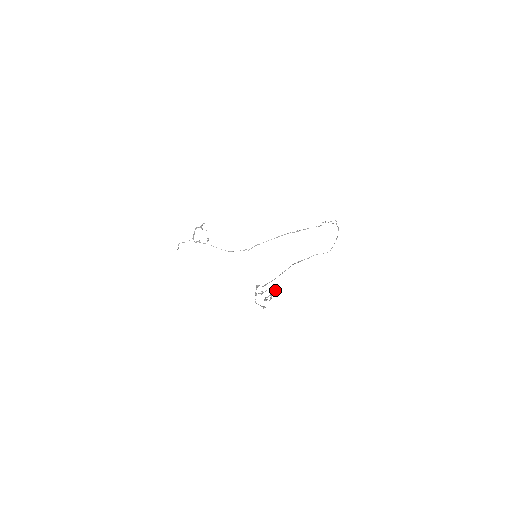
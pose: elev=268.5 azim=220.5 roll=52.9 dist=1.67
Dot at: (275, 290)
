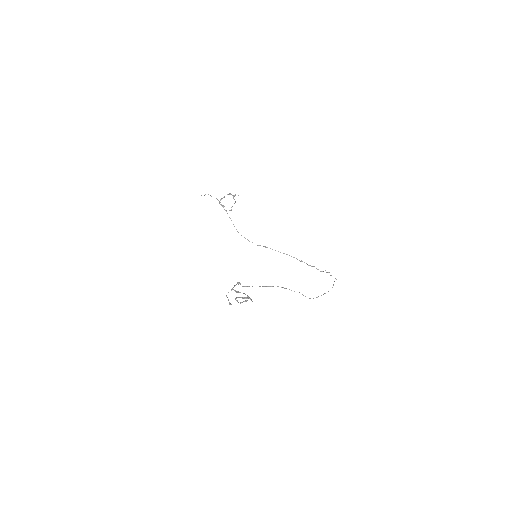
Dot at: occluded
